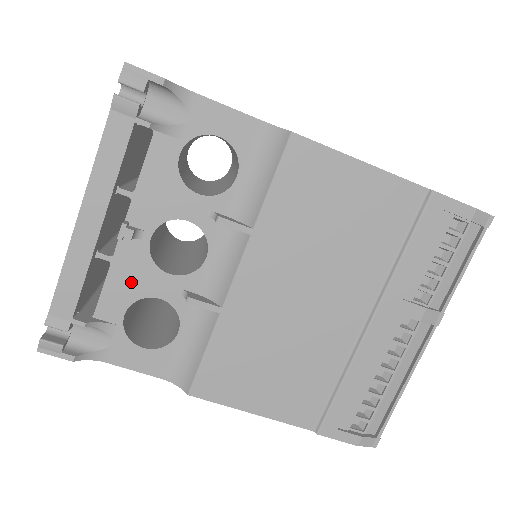
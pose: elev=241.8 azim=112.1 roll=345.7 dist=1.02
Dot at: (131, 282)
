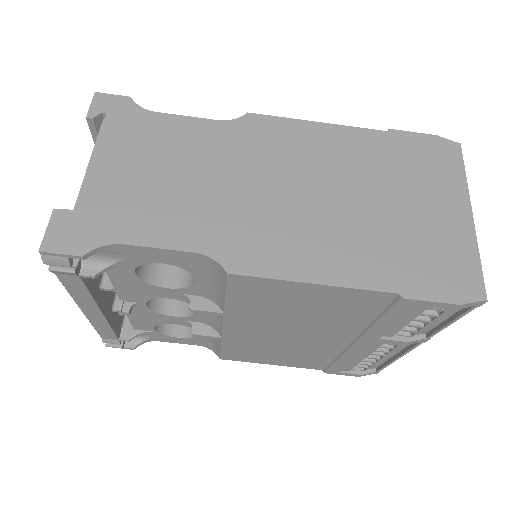
Dot at: (148, 319)
